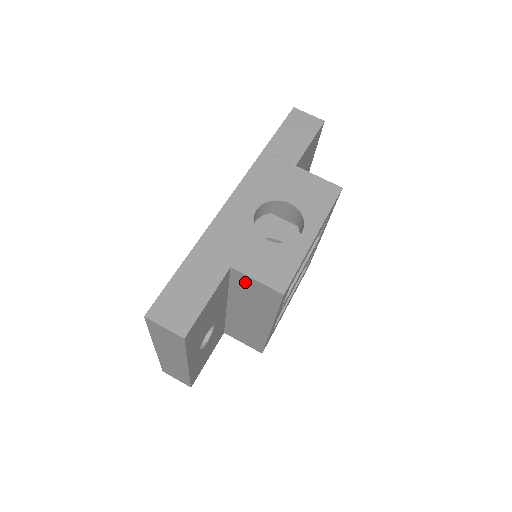
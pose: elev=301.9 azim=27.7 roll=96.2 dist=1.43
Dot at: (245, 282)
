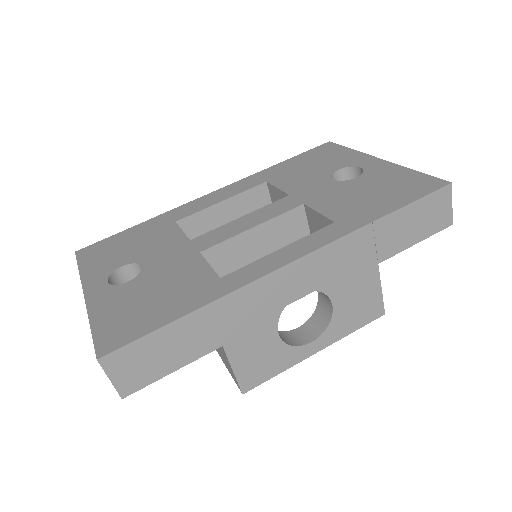
Dot at: (222, 350)
